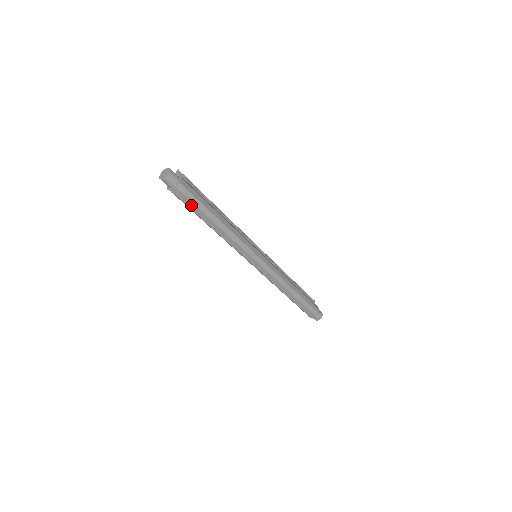
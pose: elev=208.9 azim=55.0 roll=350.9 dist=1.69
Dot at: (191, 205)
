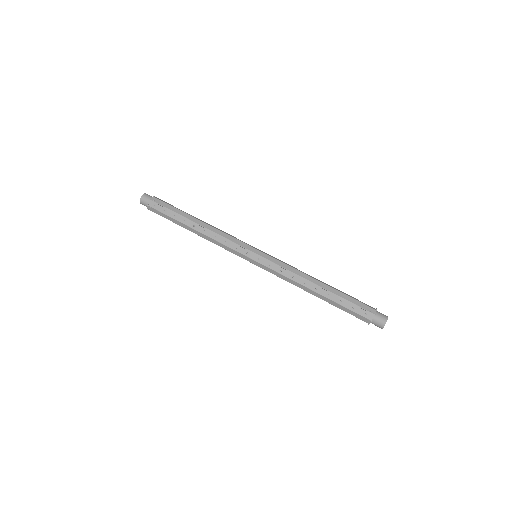
Dot at: (168, 212)
